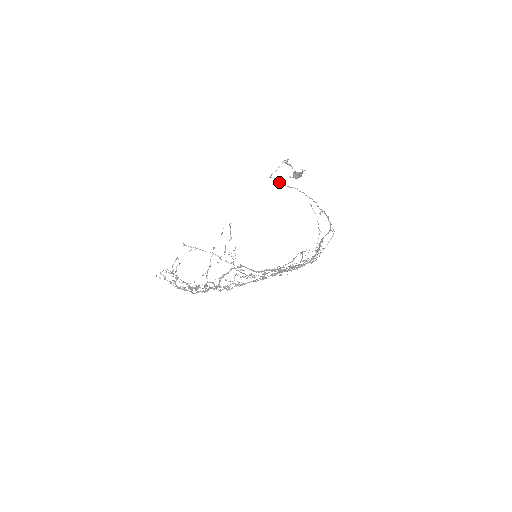
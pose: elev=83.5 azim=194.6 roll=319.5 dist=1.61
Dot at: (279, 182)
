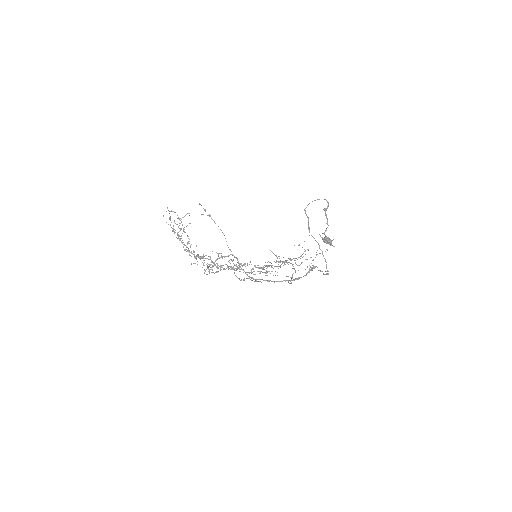
Dot at: (309, 227)
